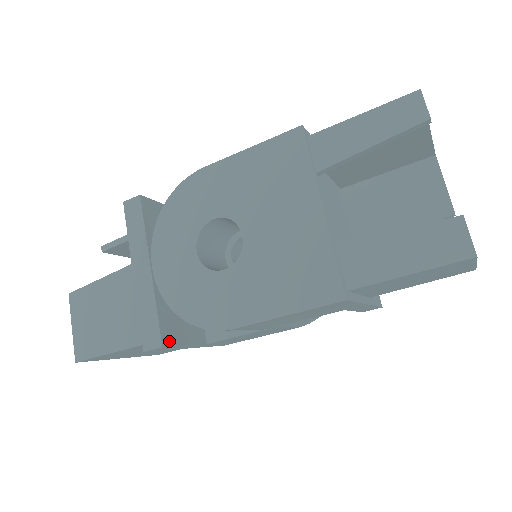
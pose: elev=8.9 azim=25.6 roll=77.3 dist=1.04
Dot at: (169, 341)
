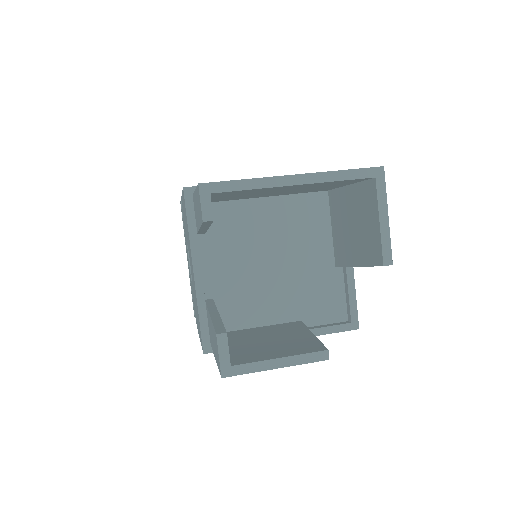
Dot at: occluded
